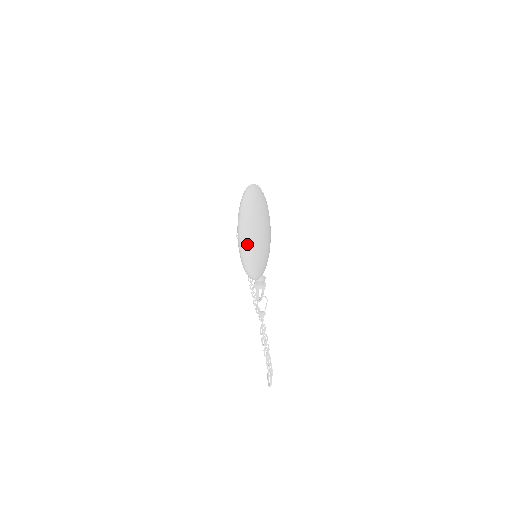
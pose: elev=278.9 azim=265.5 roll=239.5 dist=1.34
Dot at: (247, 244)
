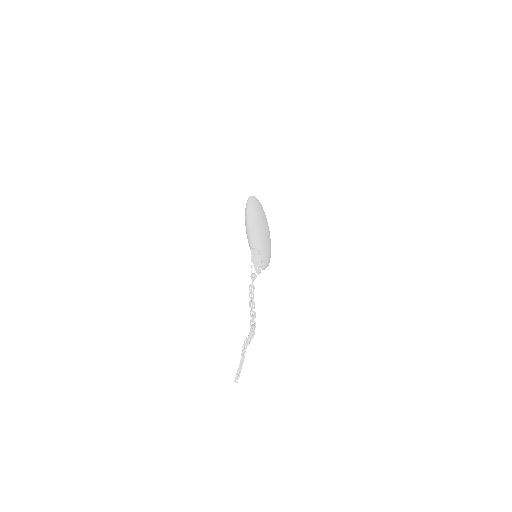
Dot at: (252, 199)
